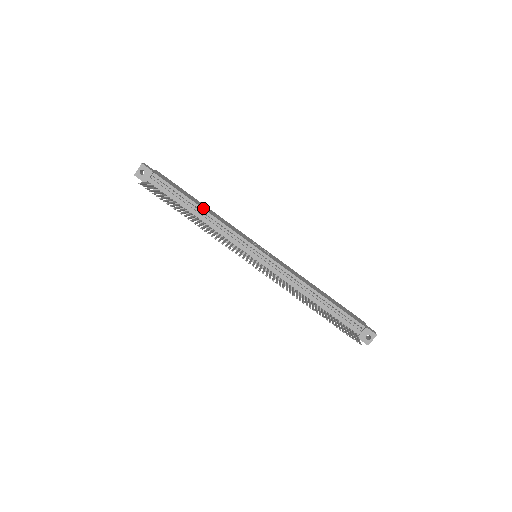
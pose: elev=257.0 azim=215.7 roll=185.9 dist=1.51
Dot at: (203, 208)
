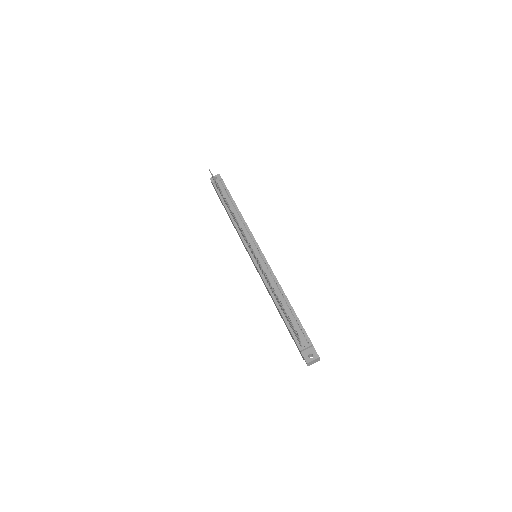
Dot at: occluded
